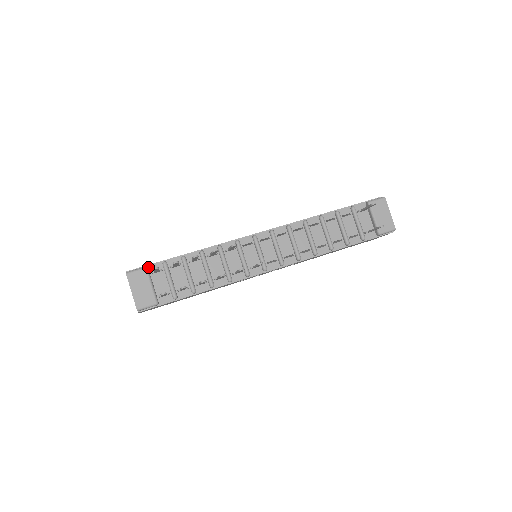
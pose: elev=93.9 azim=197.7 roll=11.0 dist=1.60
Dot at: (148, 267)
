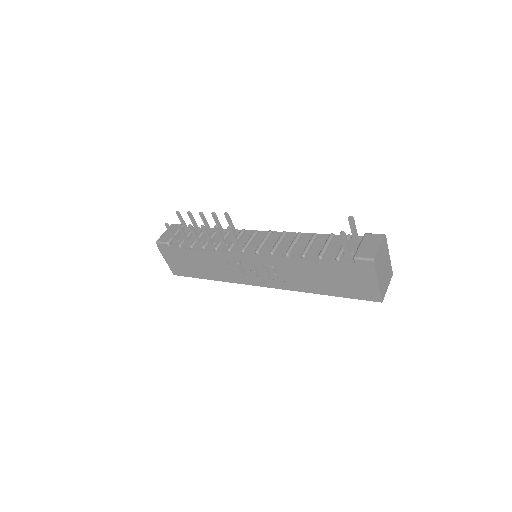
Dot at: occluded
